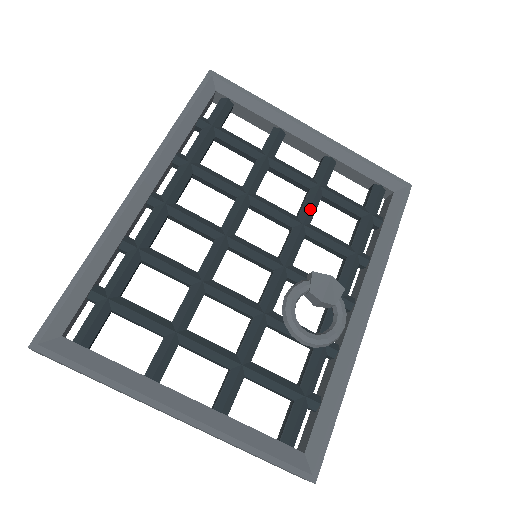
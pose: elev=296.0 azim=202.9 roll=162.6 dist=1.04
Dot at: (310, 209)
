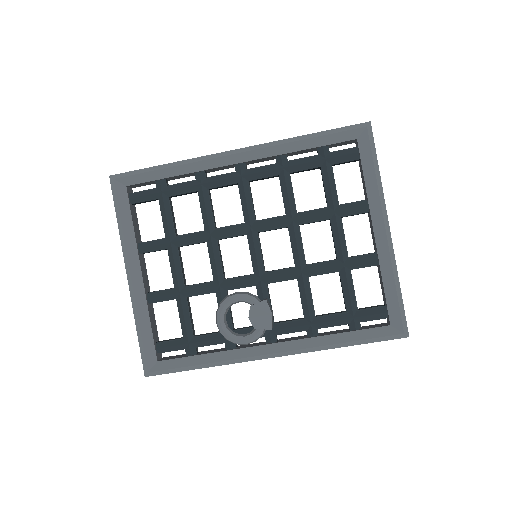
Dot at: (318, 269)
